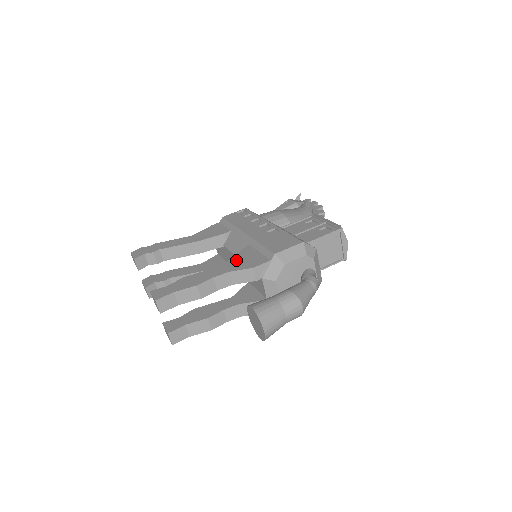
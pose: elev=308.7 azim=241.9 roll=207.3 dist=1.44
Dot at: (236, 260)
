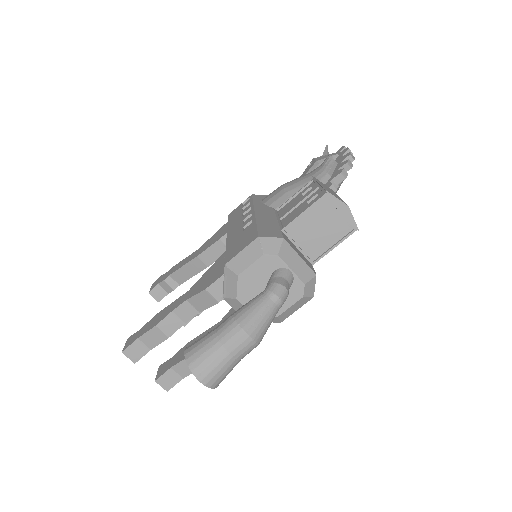
Dot at: (201, 280)
